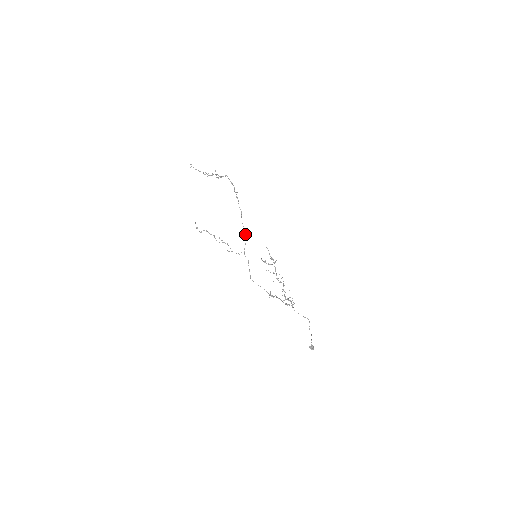
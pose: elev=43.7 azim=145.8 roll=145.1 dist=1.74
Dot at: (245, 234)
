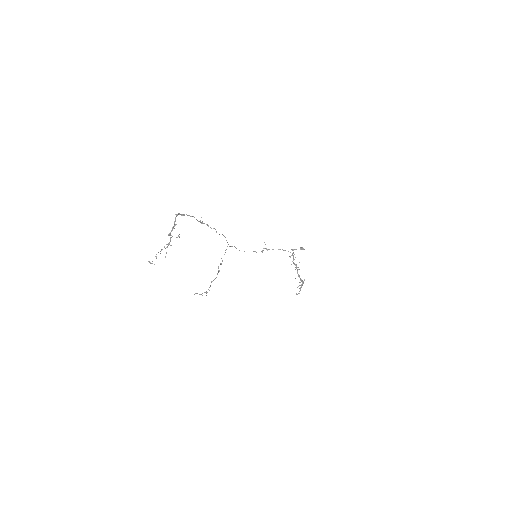
Dot at: (223, 235)
